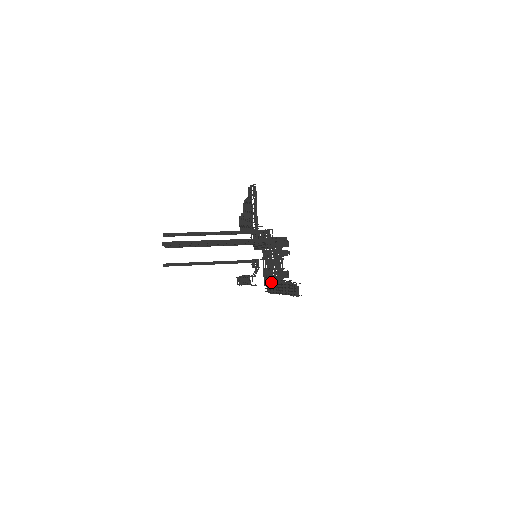
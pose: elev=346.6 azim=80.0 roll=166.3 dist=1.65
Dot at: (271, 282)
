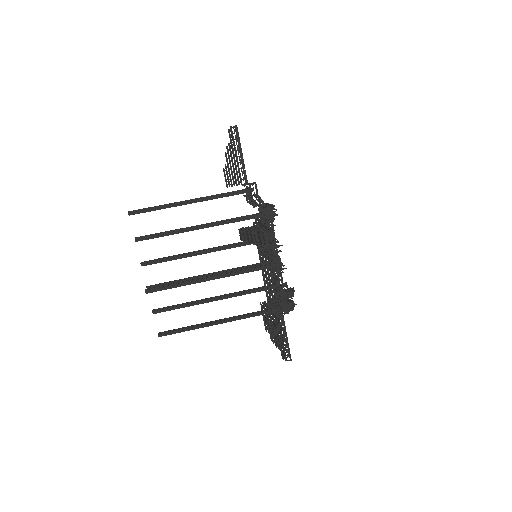
Dot at: occluded
